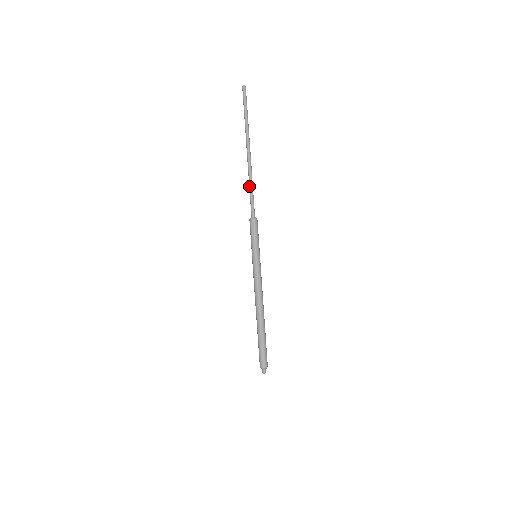
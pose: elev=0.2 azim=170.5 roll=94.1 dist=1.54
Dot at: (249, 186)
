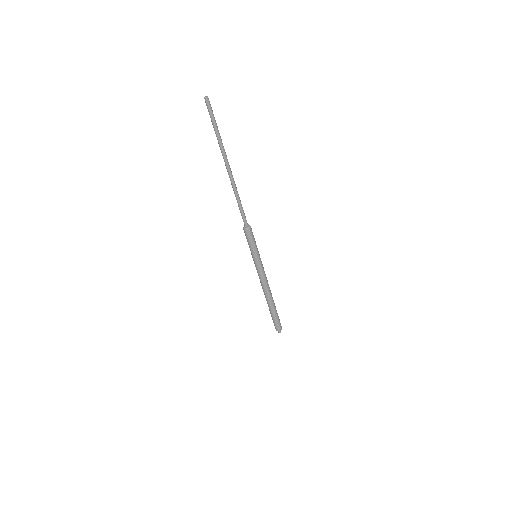
Dot at: occluded
